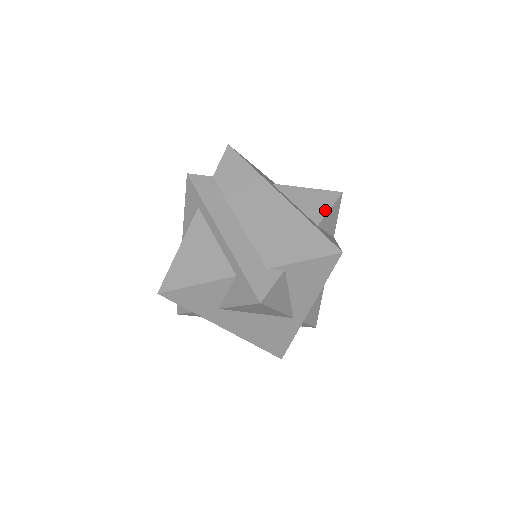
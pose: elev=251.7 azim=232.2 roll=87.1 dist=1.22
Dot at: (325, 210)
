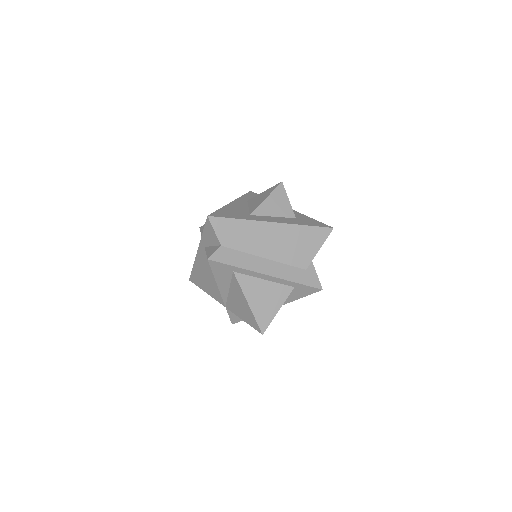
Dot at: (288, 204)
